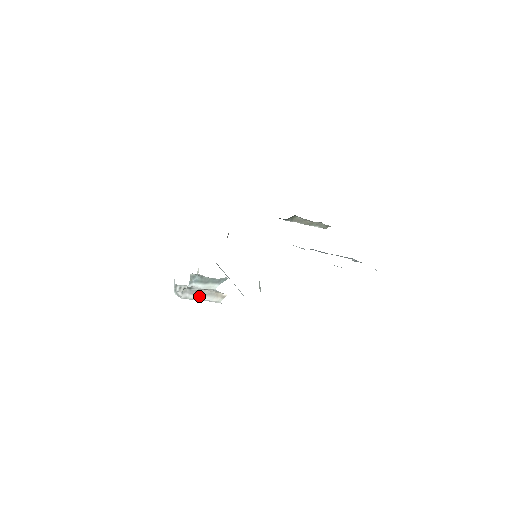
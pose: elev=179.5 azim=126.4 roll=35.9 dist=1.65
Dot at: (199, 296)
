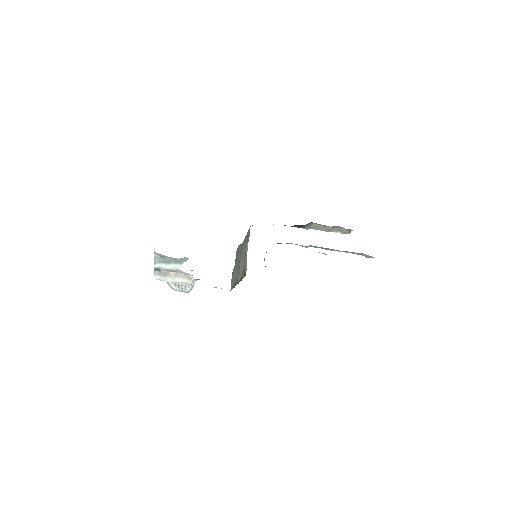
Dot at: (170, 278)
